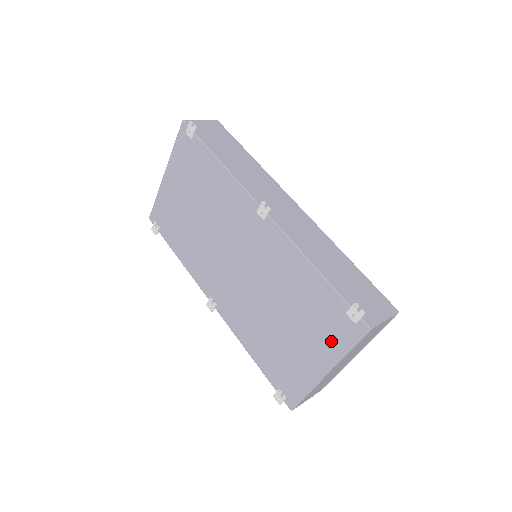
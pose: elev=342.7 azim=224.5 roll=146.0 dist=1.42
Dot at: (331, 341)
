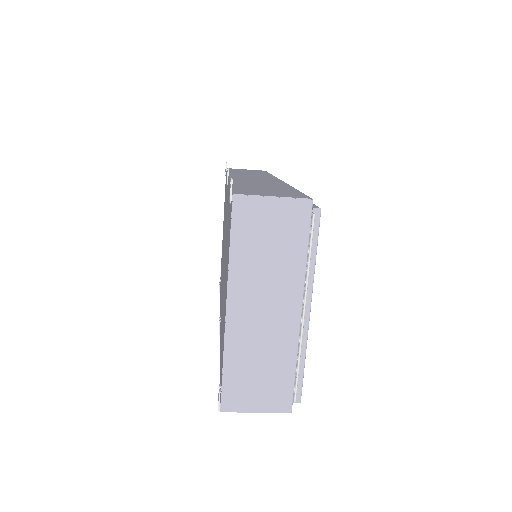
Dot at: occluded
